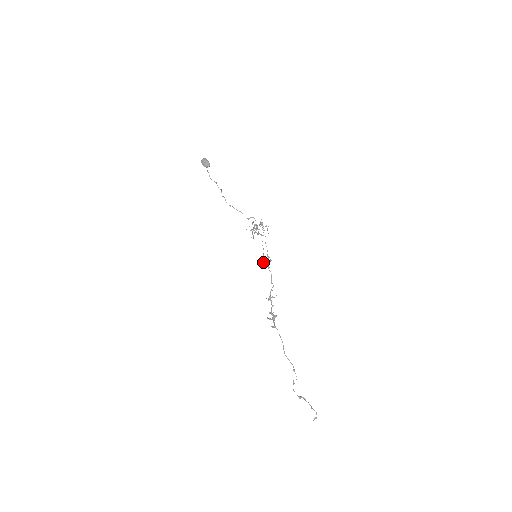
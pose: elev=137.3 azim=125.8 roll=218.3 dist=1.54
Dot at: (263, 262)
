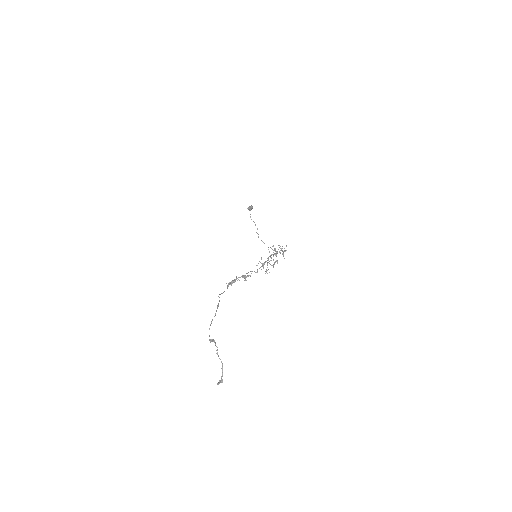
Dot at: (266, 270)
